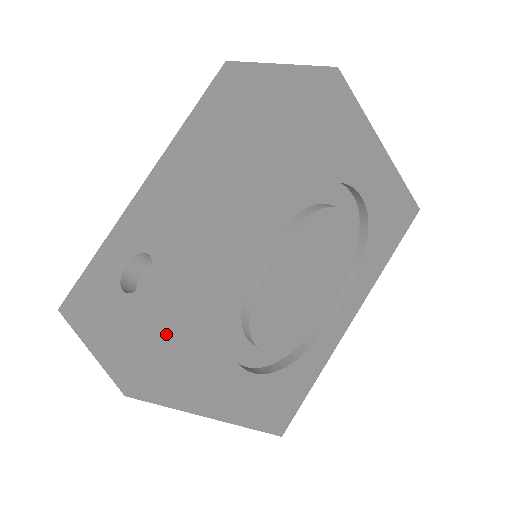
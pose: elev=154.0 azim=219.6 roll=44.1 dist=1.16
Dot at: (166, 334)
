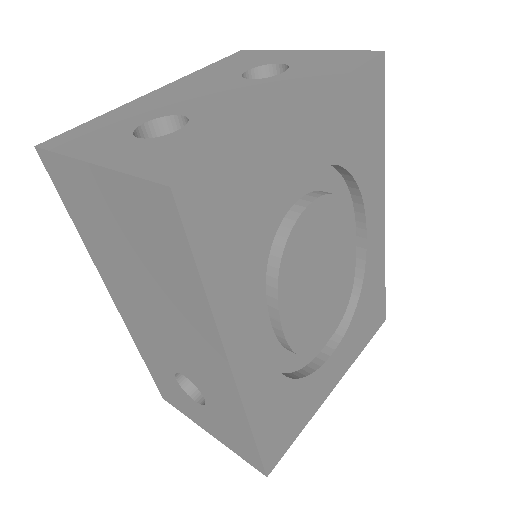
Dot at: (257, 445)
